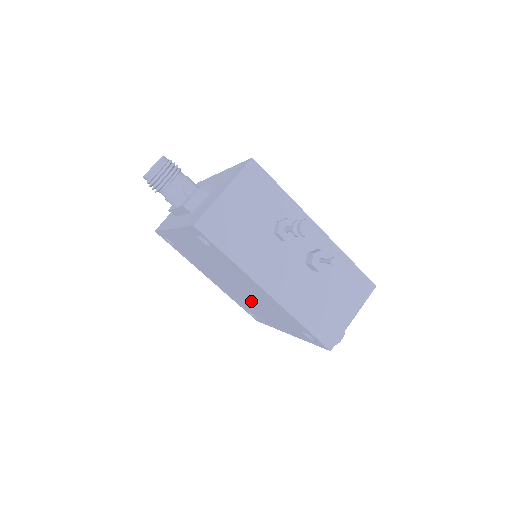
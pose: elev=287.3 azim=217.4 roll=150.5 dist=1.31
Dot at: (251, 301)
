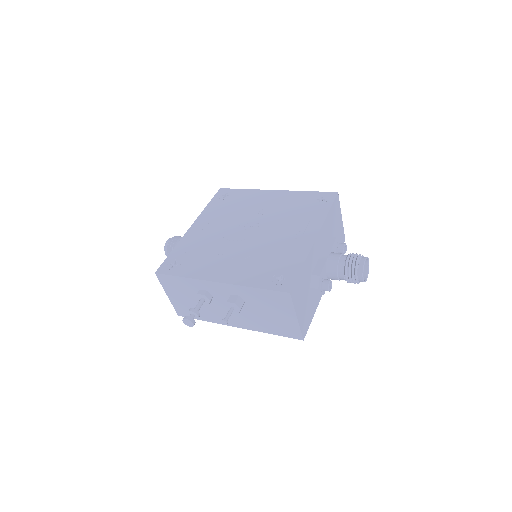
Dot at: occluded
